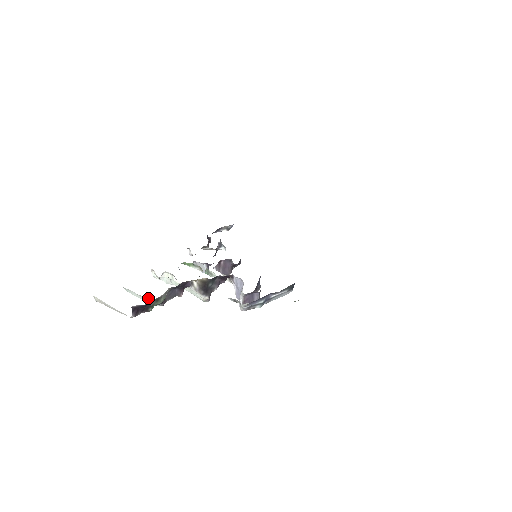
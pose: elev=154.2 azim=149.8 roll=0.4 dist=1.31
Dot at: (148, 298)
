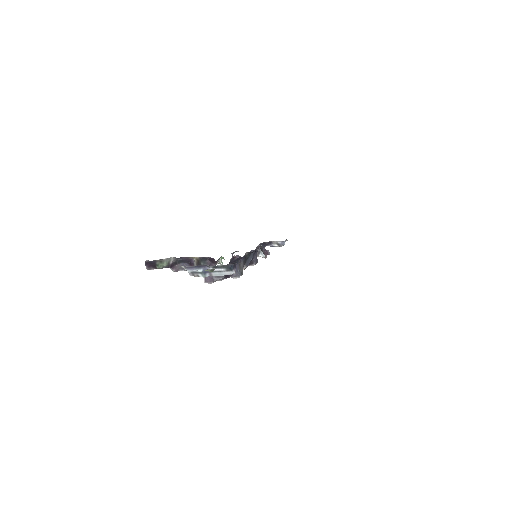
Dot at: occluded
